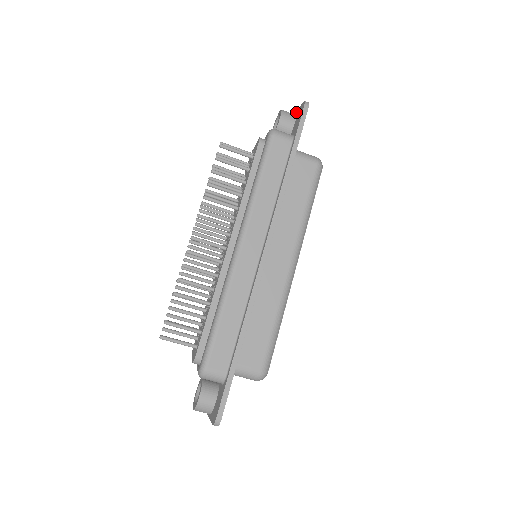
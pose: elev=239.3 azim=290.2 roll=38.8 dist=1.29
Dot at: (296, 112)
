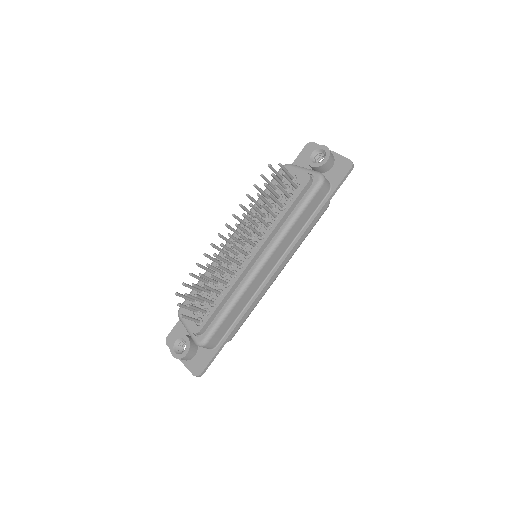
Dot at: (335, 154)
